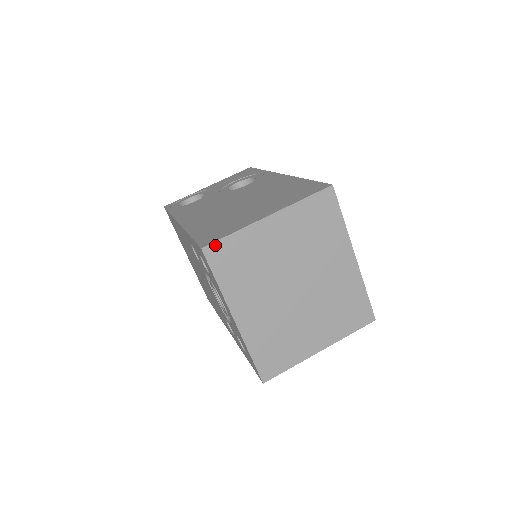
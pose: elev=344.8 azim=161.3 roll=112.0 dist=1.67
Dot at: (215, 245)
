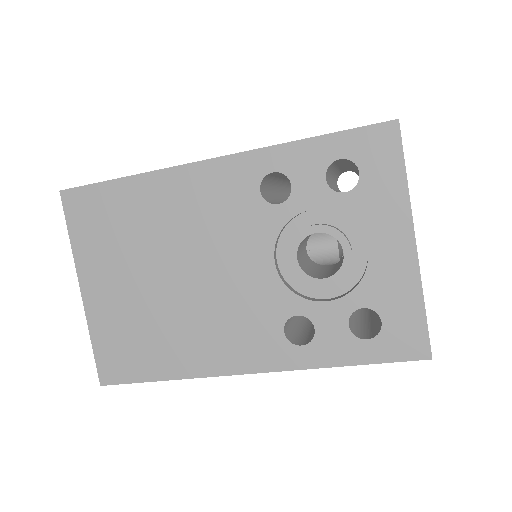
Dot at: occluded
